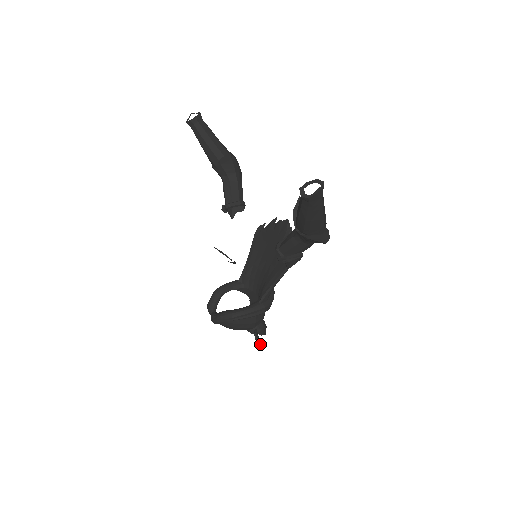
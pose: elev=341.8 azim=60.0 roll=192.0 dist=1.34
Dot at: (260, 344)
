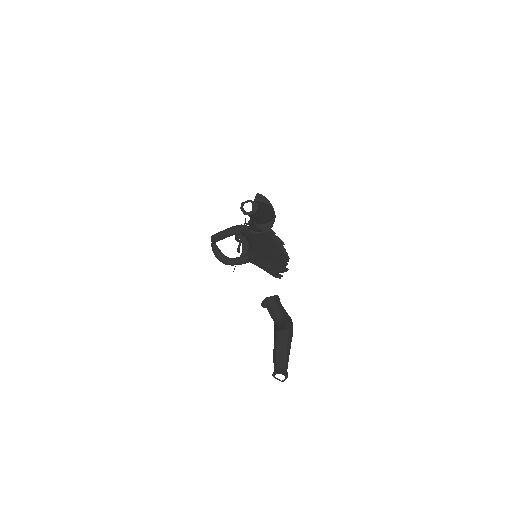
Dot at: occluded
